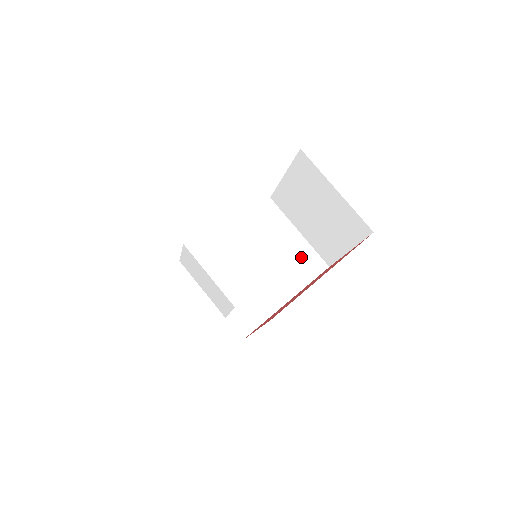
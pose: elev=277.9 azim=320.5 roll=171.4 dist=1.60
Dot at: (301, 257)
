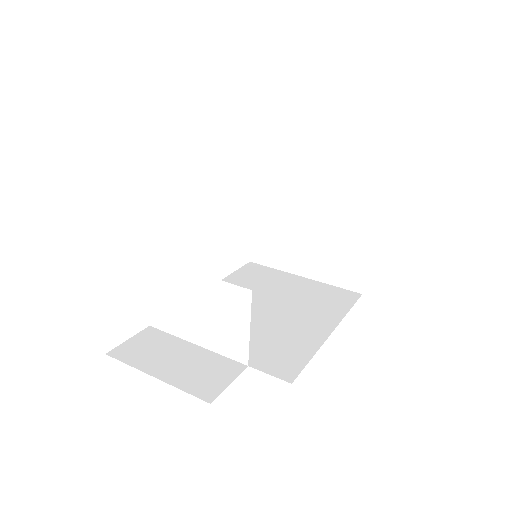
Dot at: (320, 293)
